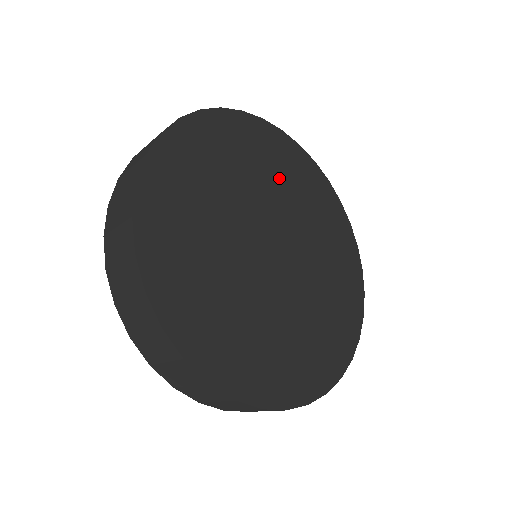
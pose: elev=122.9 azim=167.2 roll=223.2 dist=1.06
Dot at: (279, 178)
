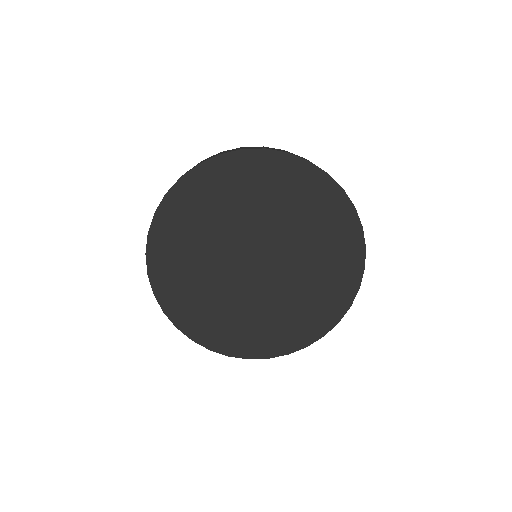
Dot at: (287, 206)
